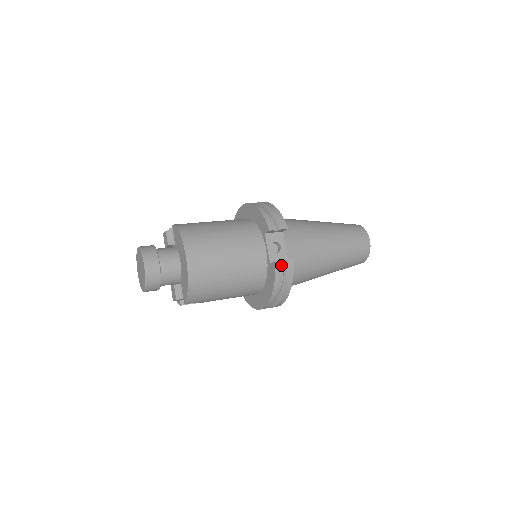
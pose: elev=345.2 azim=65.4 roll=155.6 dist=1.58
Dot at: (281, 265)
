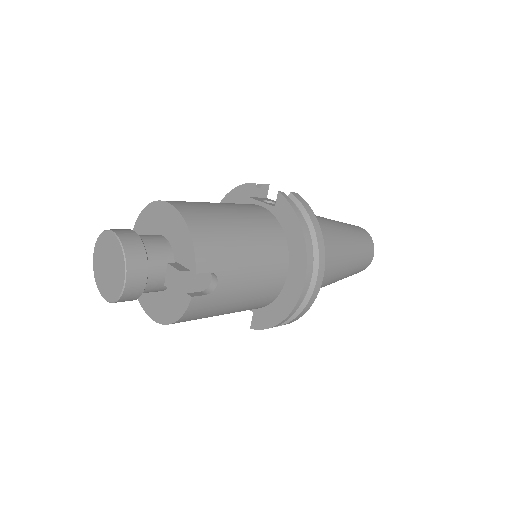
Dot at: occluded
